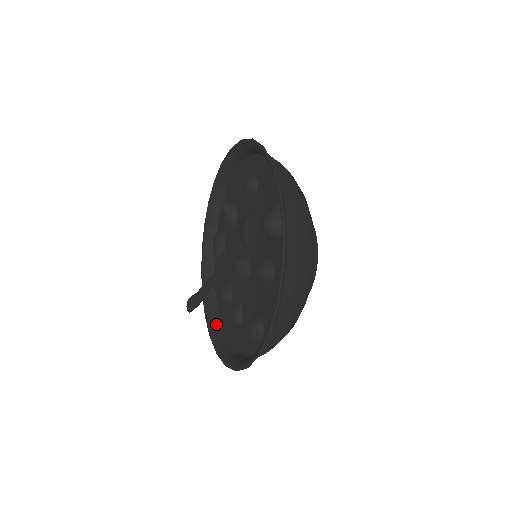
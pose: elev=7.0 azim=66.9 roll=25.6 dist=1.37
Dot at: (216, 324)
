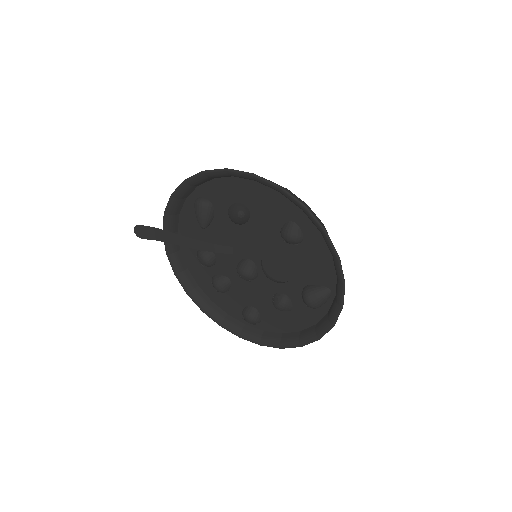
Dot at: (181, 265)
